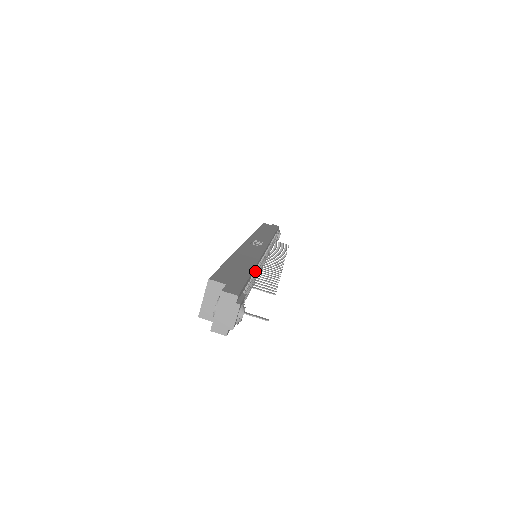
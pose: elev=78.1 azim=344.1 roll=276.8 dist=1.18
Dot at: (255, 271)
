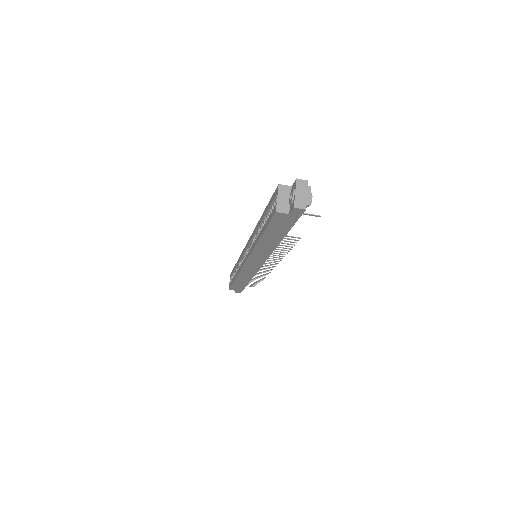
Dot at: occluded
